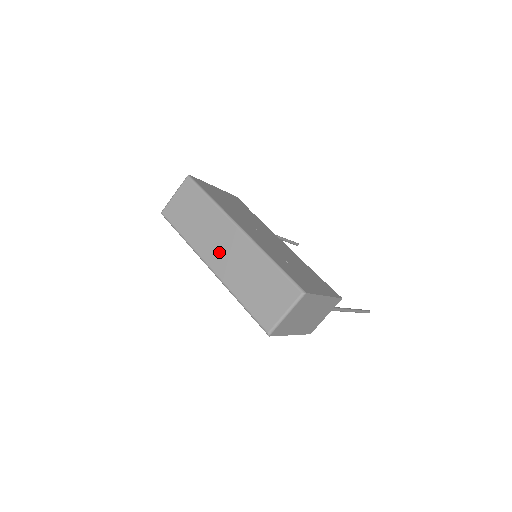
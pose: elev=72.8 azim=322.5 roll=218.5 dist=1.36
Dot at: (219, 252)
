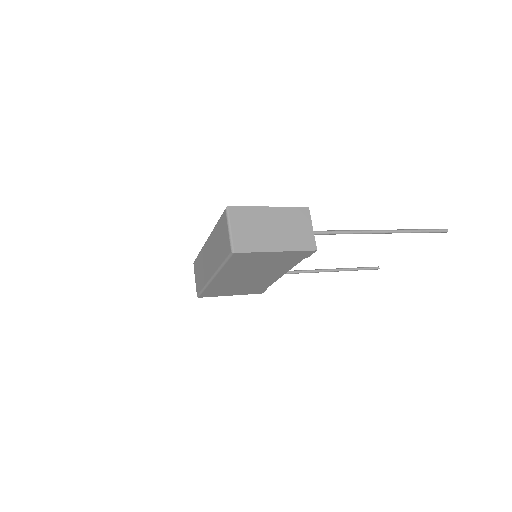
Dot at: (209, 264)
